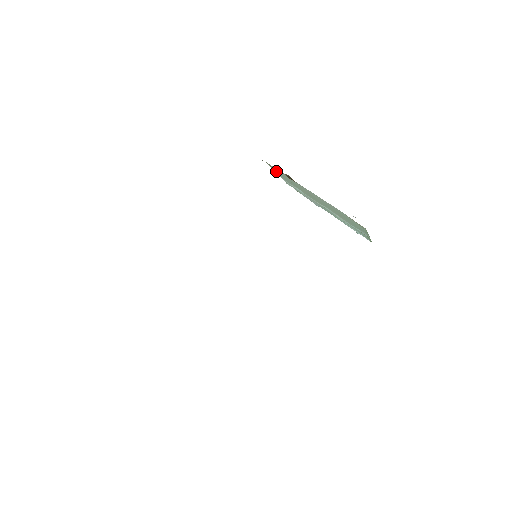
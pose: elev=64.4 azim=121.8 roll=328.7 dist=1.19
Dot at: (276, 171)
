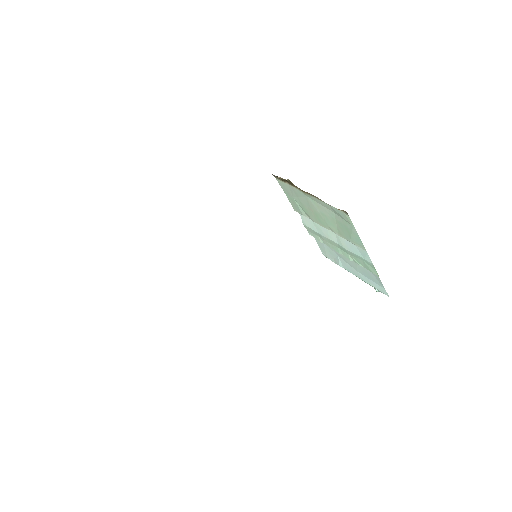
Dot at: (289, 197)
